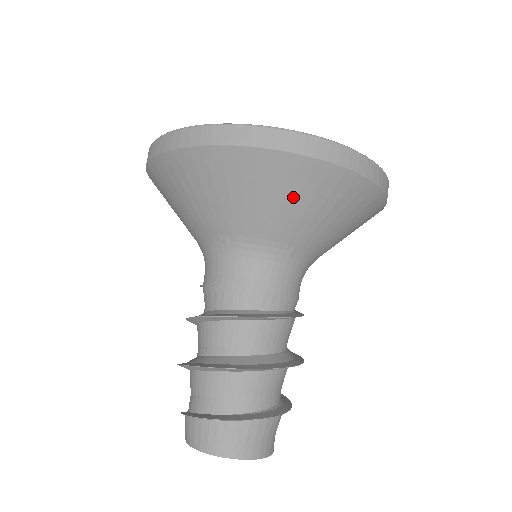
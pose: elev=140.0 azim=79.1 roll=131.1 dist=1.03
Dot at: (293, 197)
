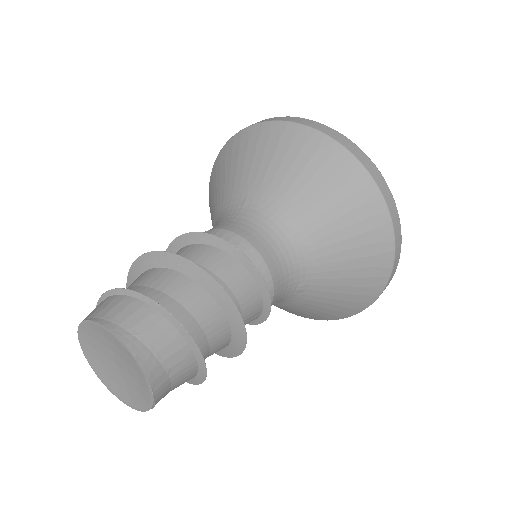
Dot at: (320, 180)
